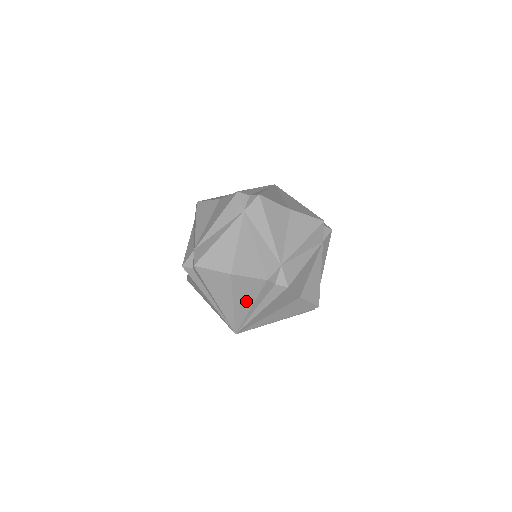
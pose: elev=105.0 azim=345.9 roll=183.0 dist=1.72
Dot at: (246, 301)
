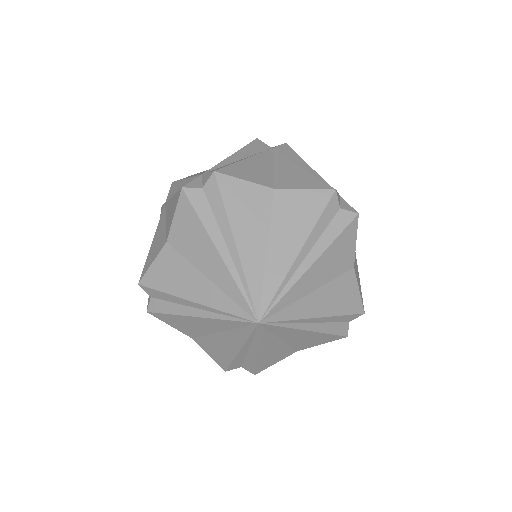
Dot at: (293, 238)
